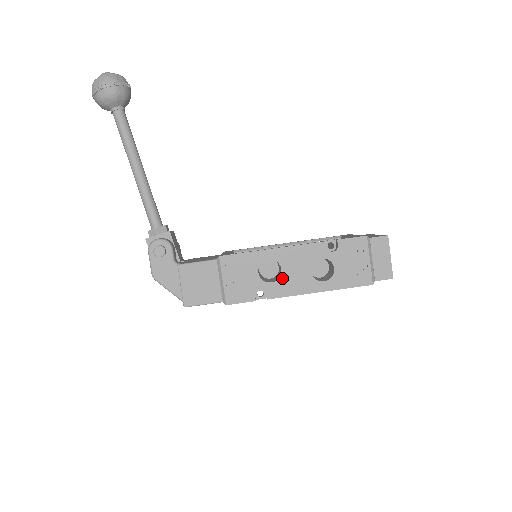
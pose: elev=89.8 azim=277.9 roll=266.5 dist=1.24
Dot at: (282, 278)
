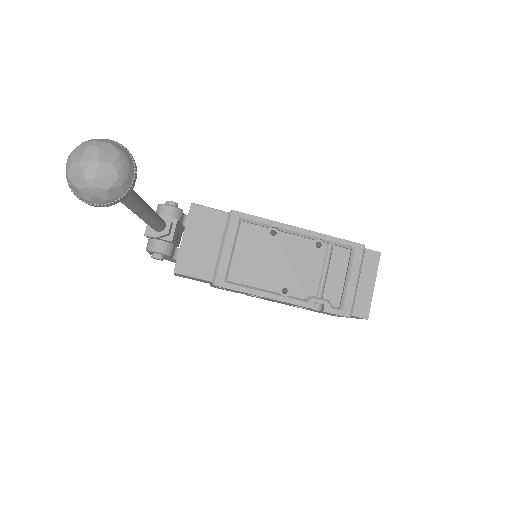
Dot at: occluded
